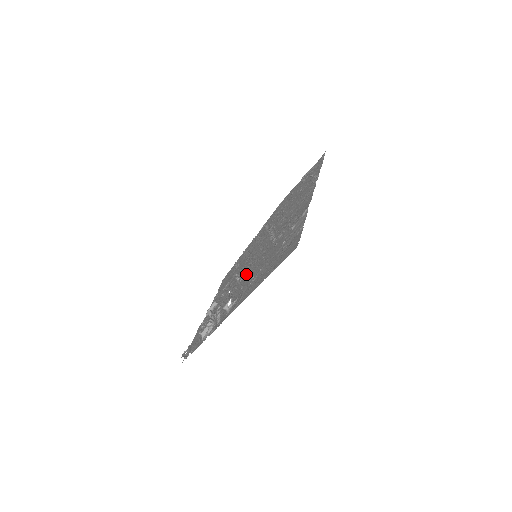
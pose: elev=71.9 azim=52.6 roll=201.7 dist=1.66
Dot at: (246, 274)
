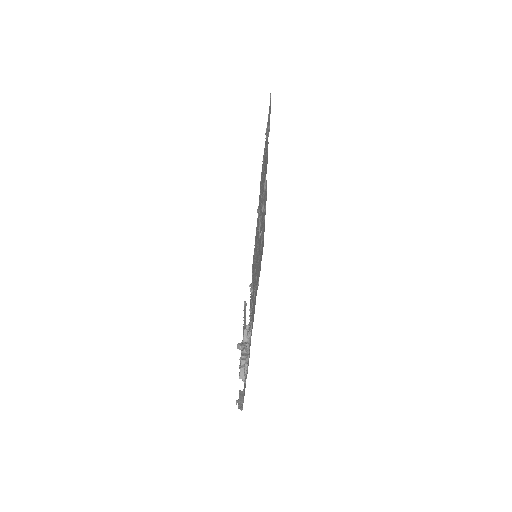
Dot at: (254, 284)
